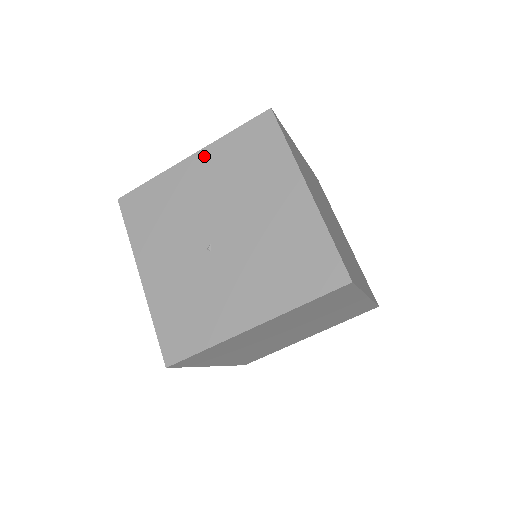
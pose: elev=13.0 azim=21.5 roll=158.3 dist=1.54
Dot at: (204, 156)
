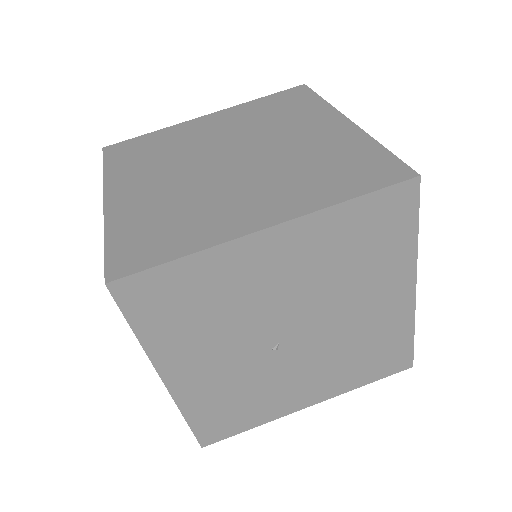
Dot at: (293, 233)
